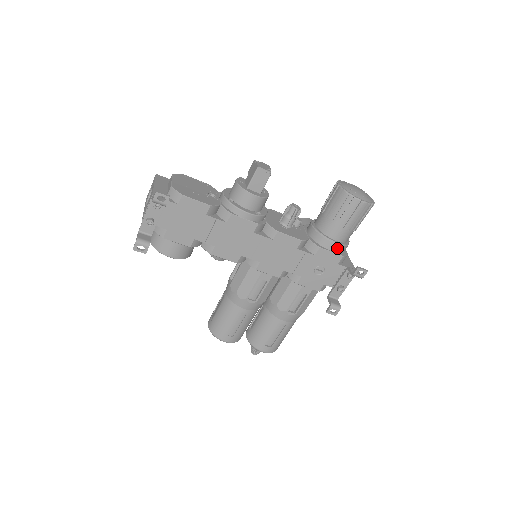
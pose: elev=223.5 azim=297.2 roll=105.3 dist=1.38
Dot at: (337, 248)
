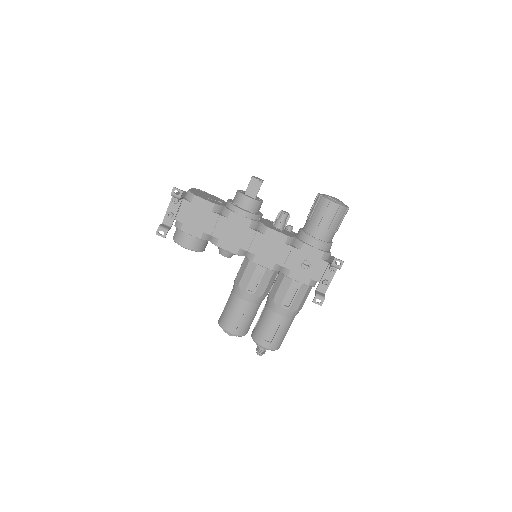
Dot at: (319, 245)
